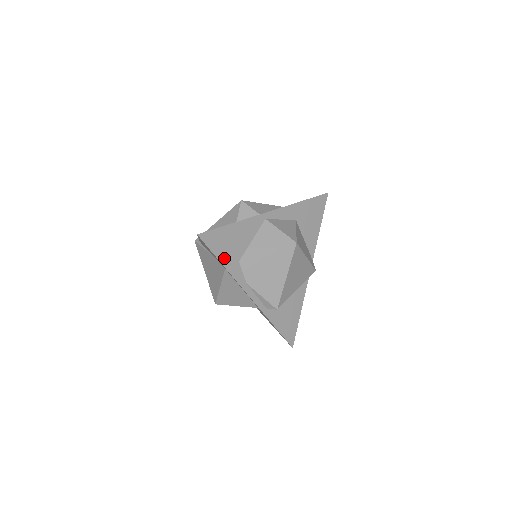
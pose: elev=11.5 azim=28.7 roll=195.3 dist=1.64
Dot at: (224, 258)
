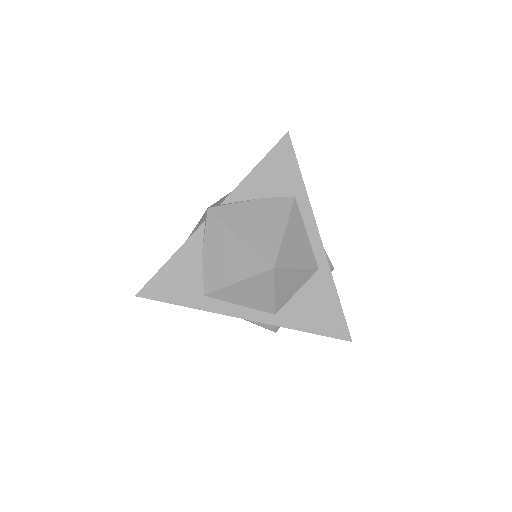
Dot at: (298, 178)
